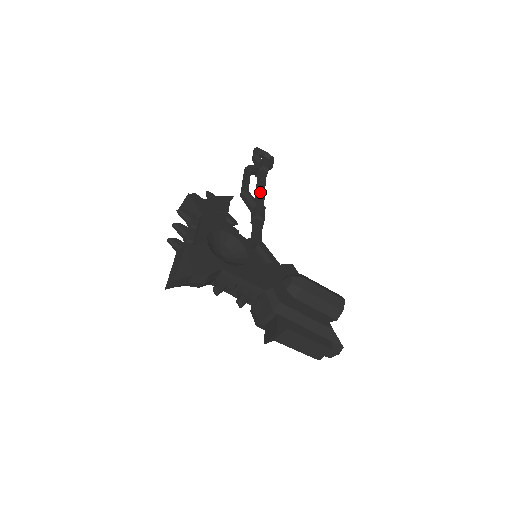
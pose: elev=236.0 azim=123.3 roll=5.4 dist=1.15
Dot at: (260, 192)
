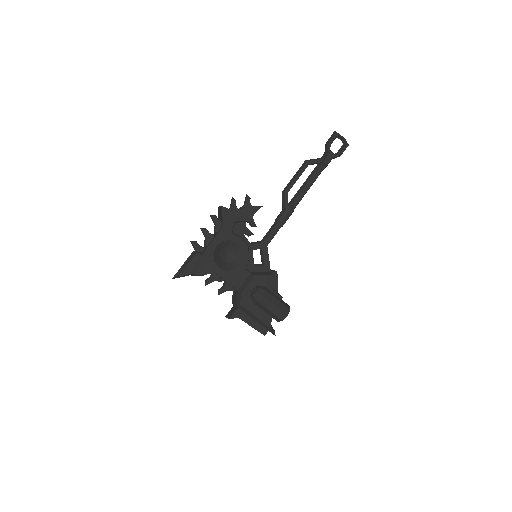
Dot at: (300, 193)
